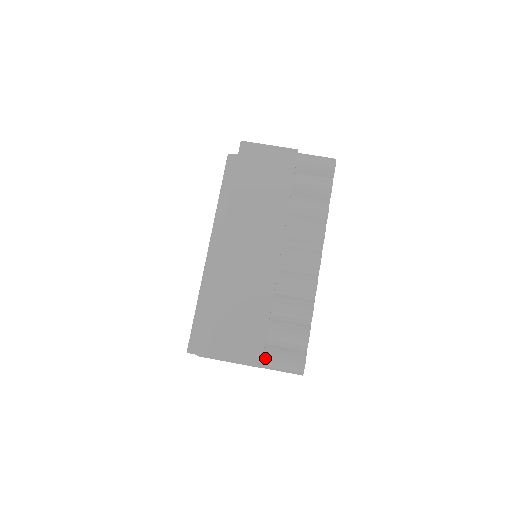
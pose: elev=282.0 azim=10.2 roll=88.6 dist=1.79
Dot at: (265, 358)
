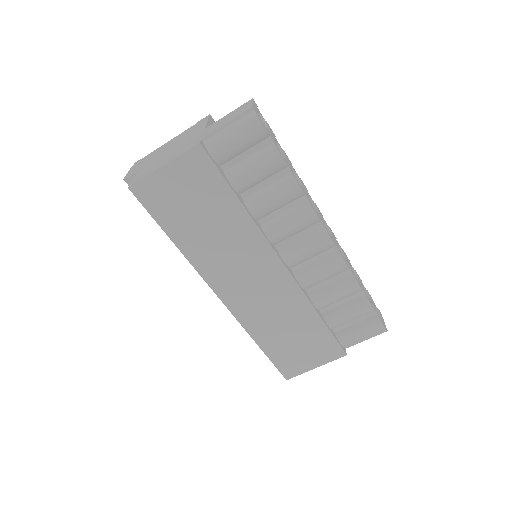
Dot at: (344, 344)
